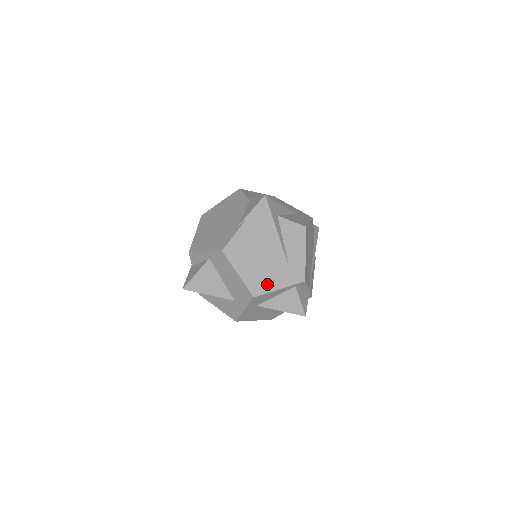
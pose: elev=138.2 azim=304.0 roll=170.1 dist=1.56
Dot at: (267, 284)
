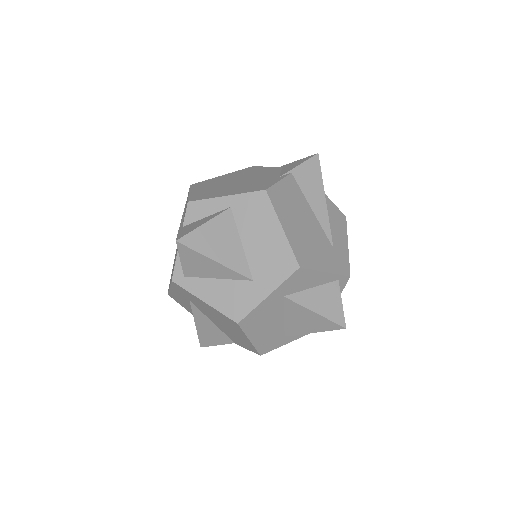
Dot at: (313, 258)
